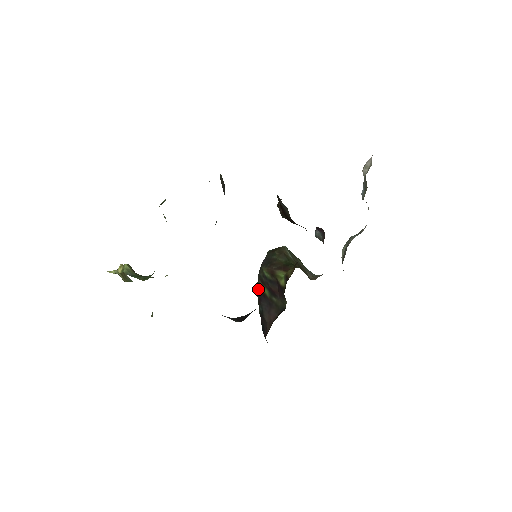
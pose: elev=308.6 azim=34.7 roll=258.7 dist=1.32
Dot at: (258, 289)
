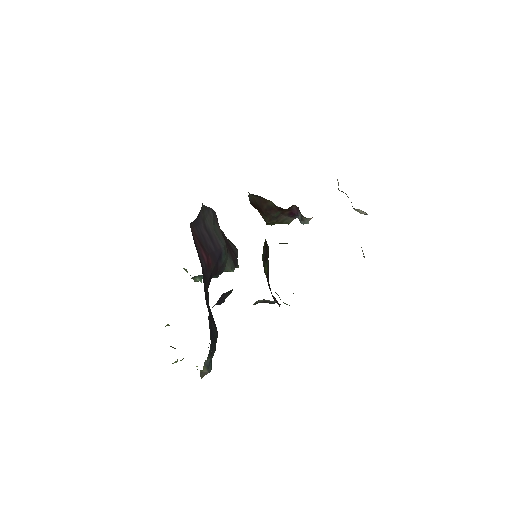
Dot at: occluded
